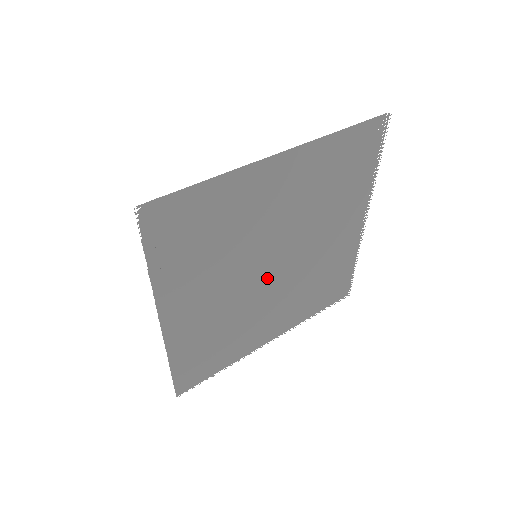
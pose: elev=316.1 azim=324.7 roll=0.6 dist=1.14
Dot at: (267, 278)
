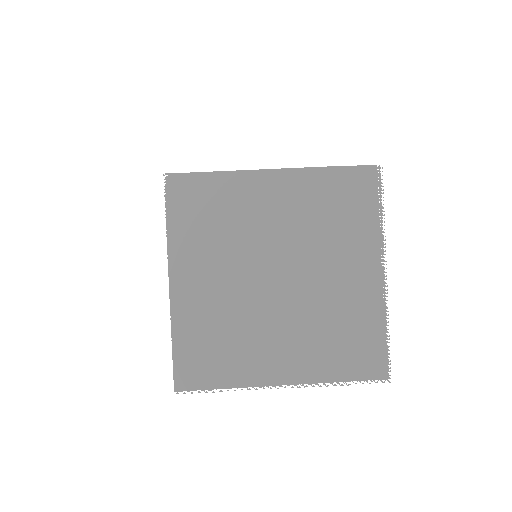
Dot at: (269, 287)
